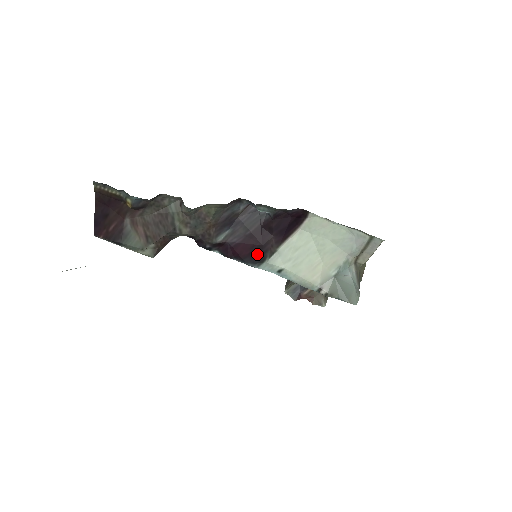
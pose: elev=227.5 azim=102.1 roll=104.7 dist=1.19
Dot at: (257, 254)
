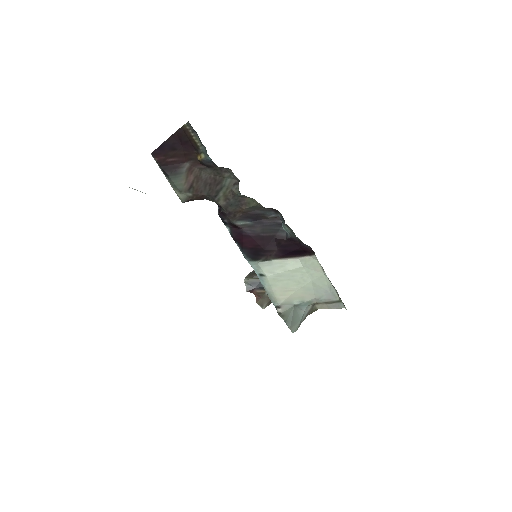
Dot at: (256, 252)
